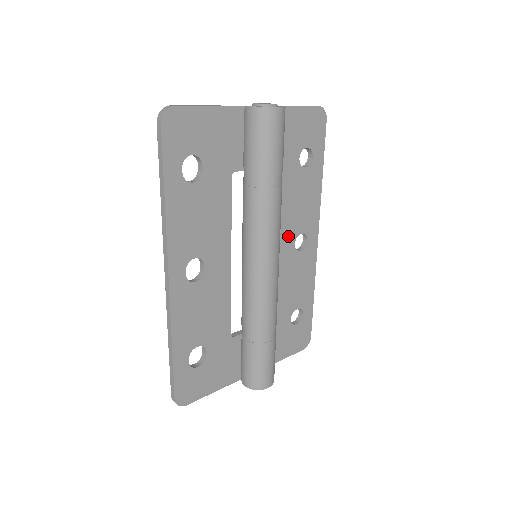
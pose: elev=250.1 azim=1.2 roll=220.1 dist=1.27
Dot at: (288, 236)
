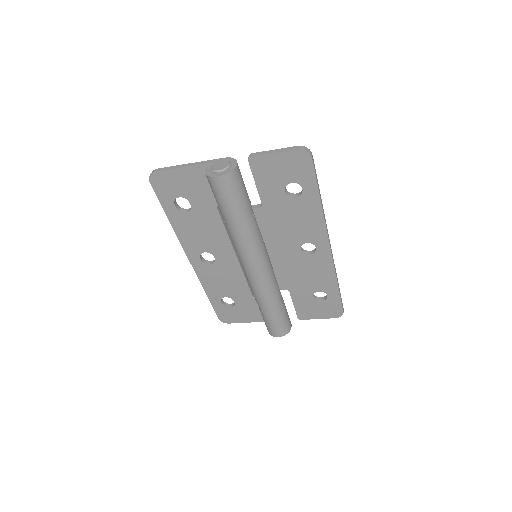
Dot at: (291, 244)
